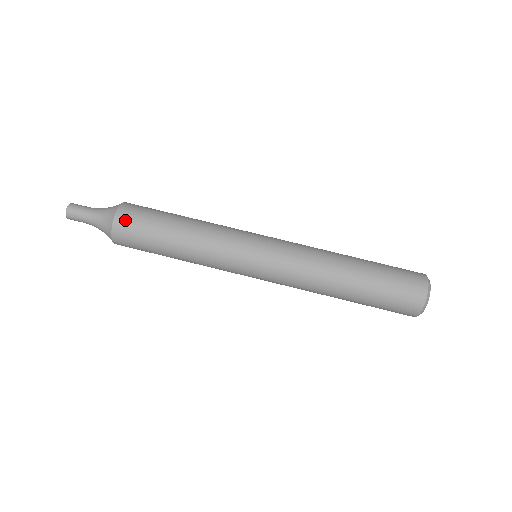
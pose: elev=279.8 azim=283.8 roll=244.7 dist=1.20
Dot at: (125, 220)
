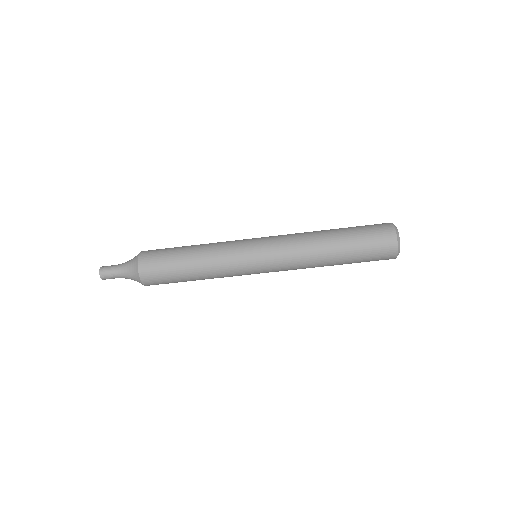
Dot at: (147, 260)
